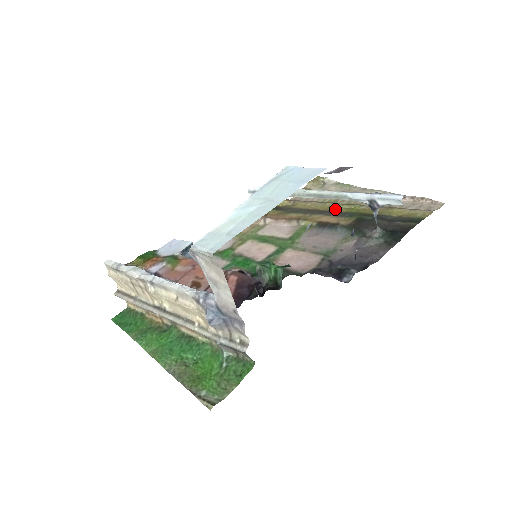
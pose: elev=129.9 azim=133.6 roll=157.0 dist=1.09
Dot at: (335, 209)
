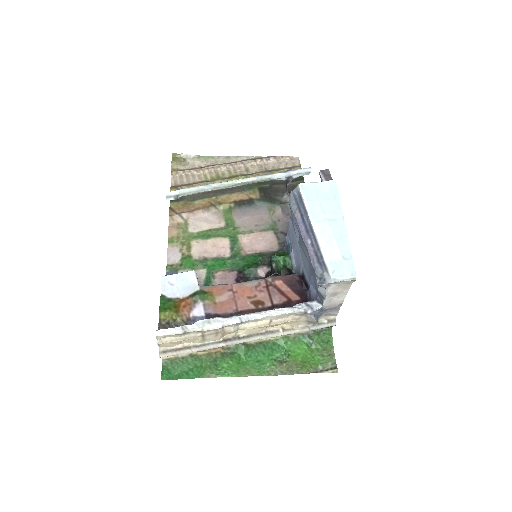
Dot at: occluded
